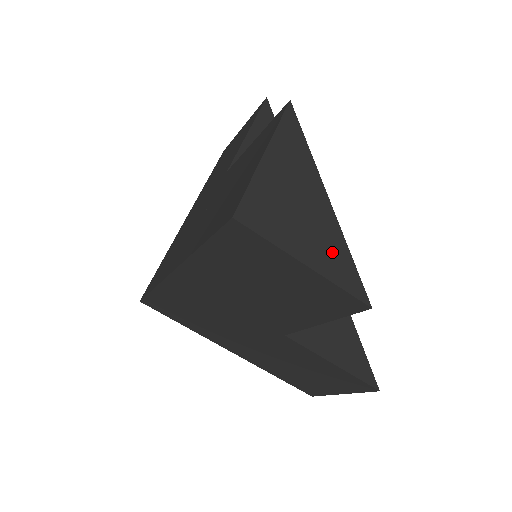
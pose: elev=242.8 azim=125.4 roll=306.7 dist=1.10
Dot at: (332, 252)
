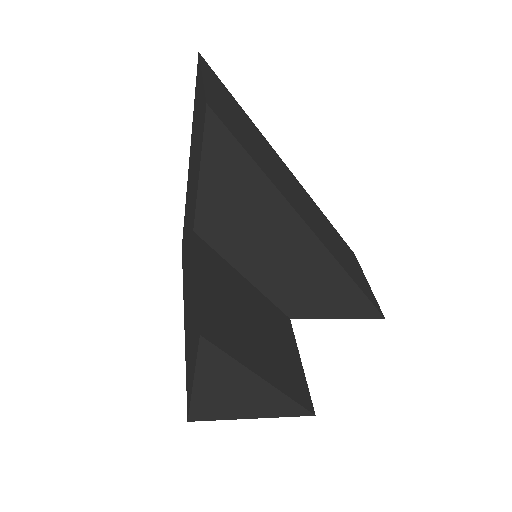
Dot at: (275, 405)
